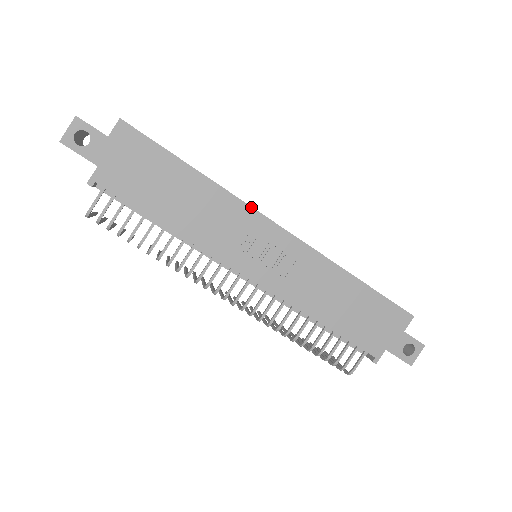
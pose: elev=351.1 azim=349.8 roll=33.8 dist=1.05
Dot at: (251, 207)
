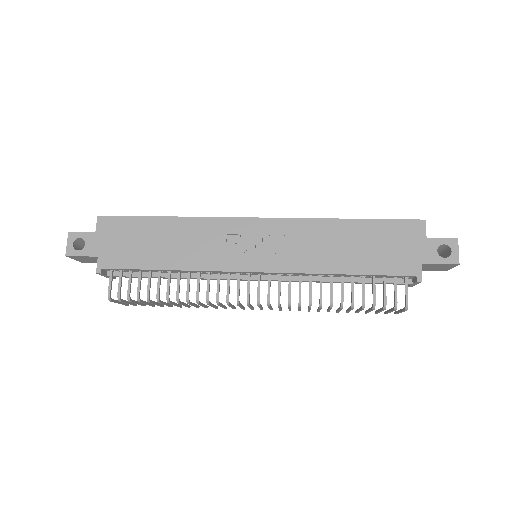
Dot at: (223, 218)
